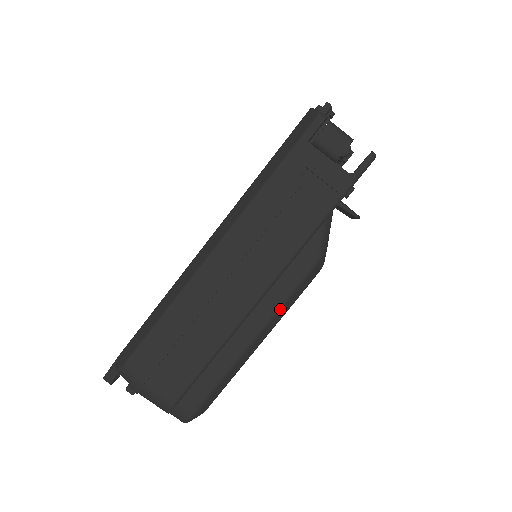
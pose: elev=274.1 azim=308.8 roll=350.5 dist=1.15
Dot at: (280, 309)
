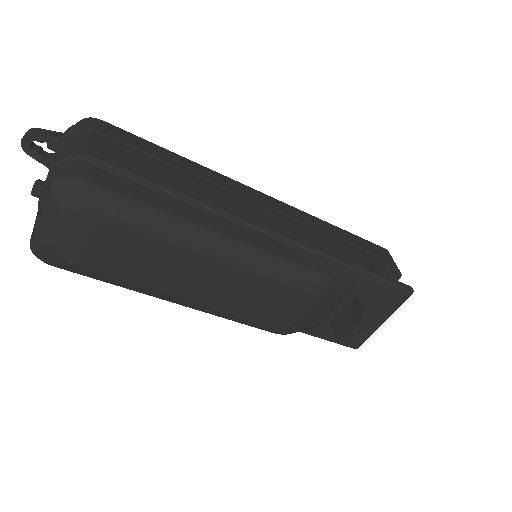
Dot at: (266, 254)
